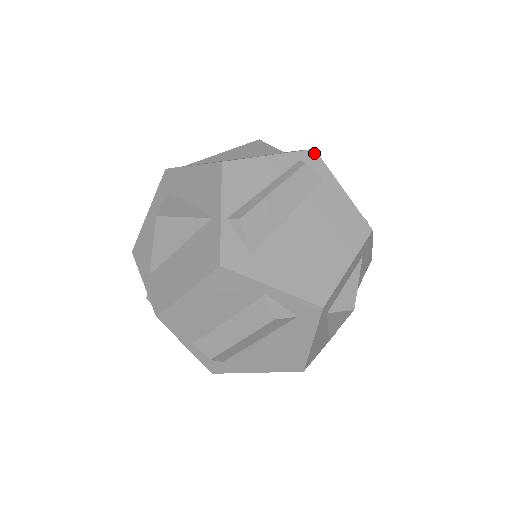
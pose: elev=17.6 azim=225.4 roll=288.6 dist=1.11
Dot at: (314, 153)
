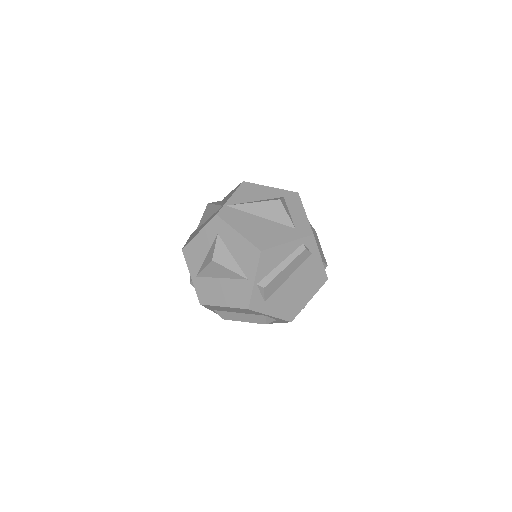
Dot at: (312, 237)
